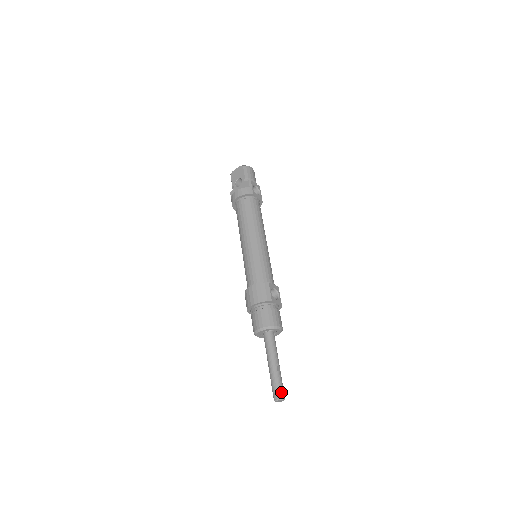
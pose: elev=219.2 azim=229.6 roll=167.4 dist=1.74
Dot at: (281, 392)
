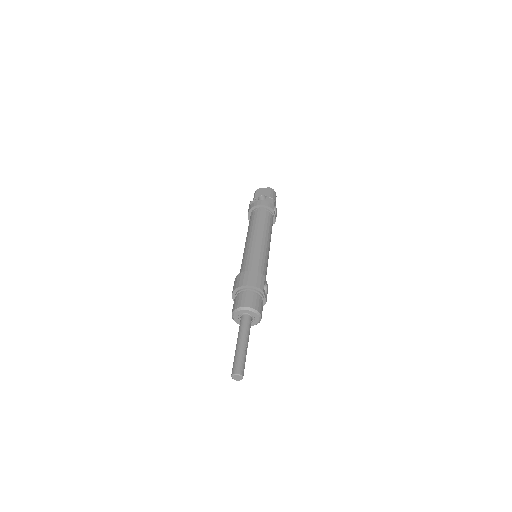
Dot at: (243, 369)
